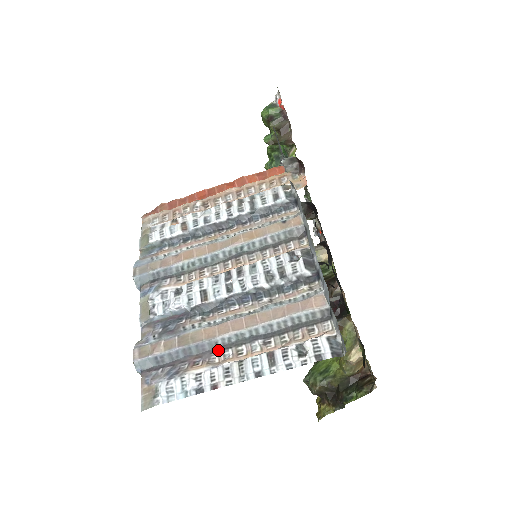
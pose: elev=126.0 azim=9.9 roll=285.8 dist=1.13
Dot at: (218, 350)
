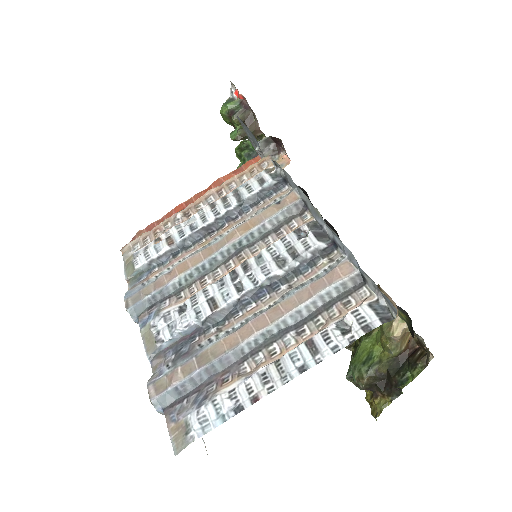
Dot at: (246, 358)
